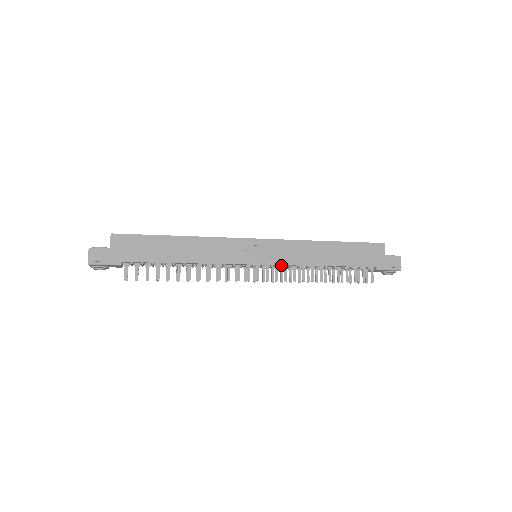
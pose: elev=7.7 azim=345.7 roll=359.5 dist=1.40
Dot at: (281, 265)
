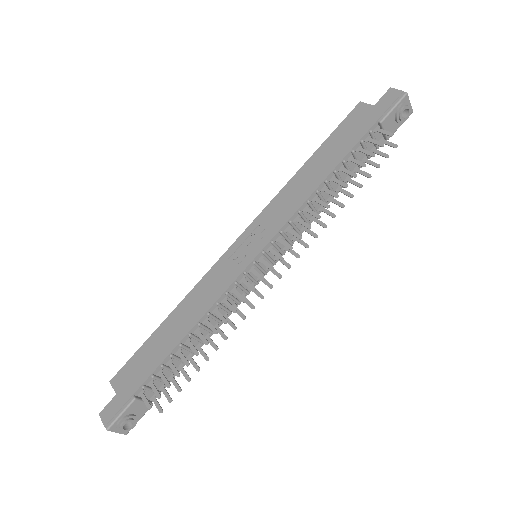
Dot at: (279, 232)
